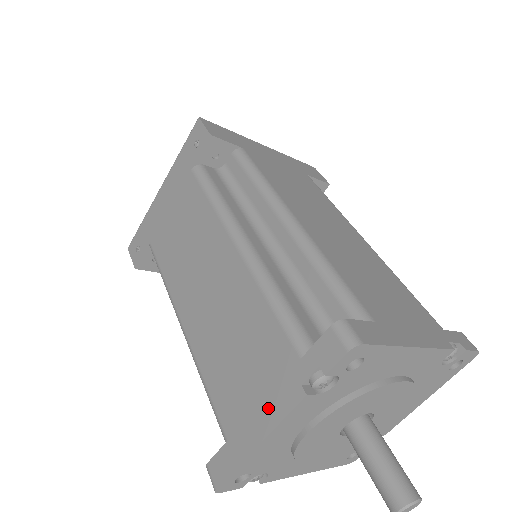
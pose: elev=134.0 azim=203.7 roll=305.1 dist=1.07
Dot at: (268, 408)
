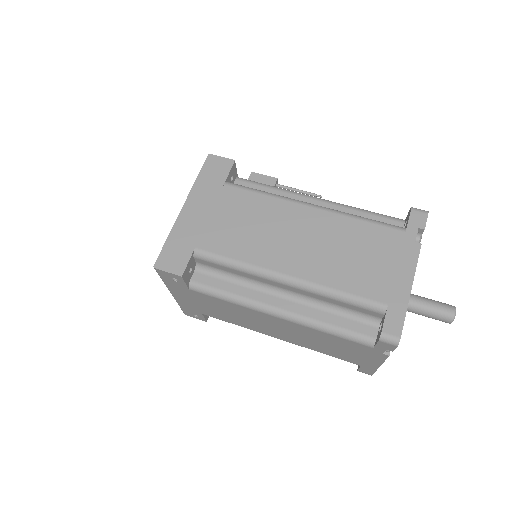
Dot at: (372, 359)
